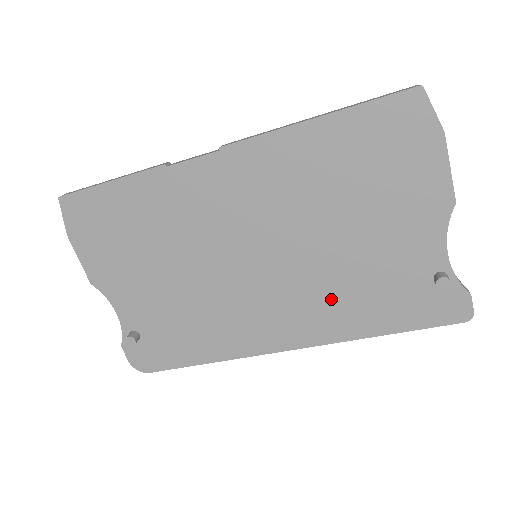
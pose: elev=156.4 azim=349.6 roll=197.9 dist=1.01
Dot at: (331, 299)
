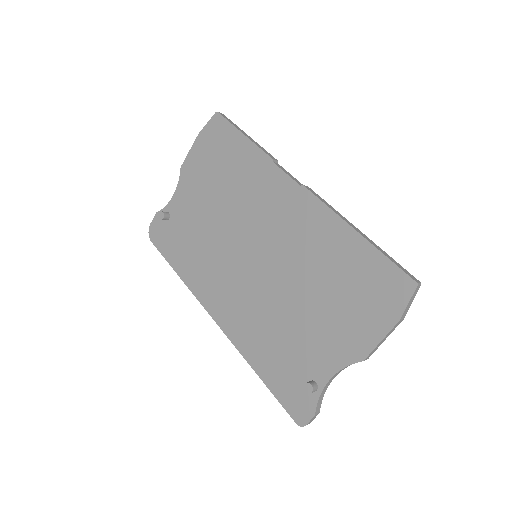
Dot at: (258, 323)
